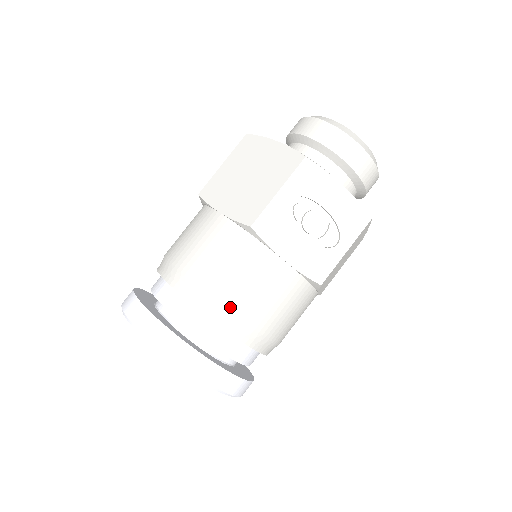
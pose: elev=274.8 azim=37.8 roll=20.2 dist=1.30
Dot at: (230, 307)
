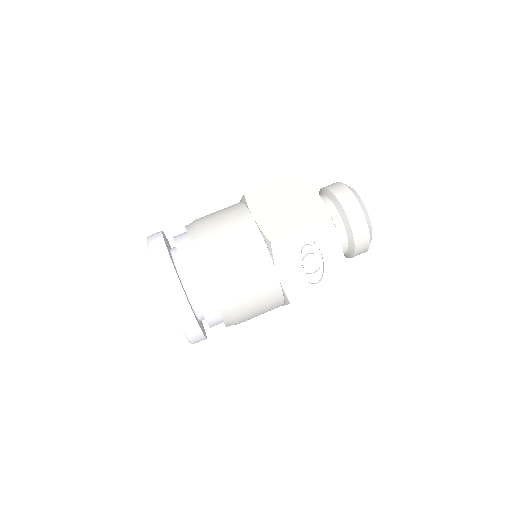
Dot at: (227, 286)
